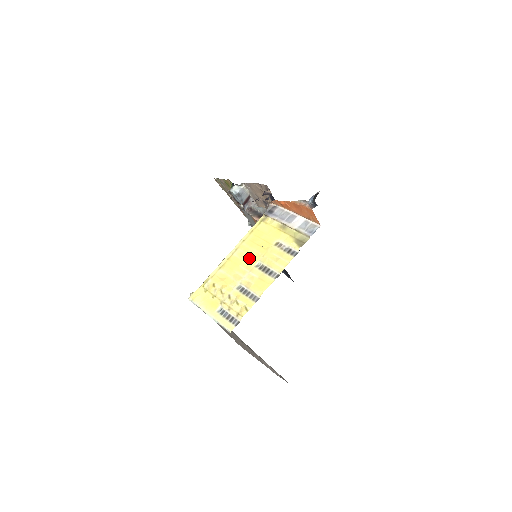
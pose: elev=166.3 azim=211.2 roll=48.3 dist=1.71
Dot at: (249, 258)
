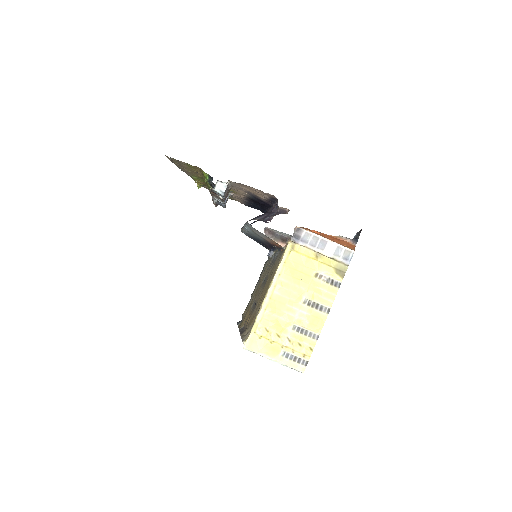
Dot at: (293, 295)
